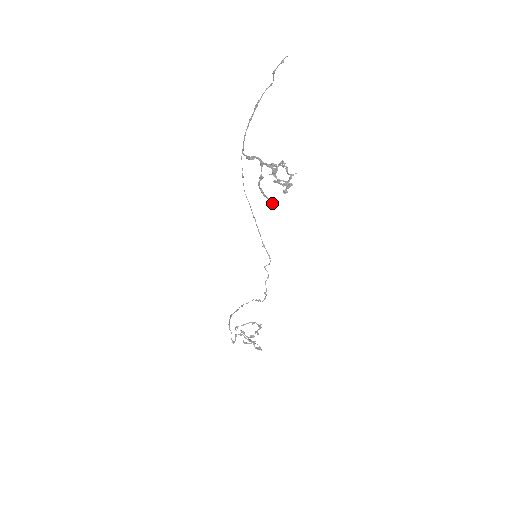
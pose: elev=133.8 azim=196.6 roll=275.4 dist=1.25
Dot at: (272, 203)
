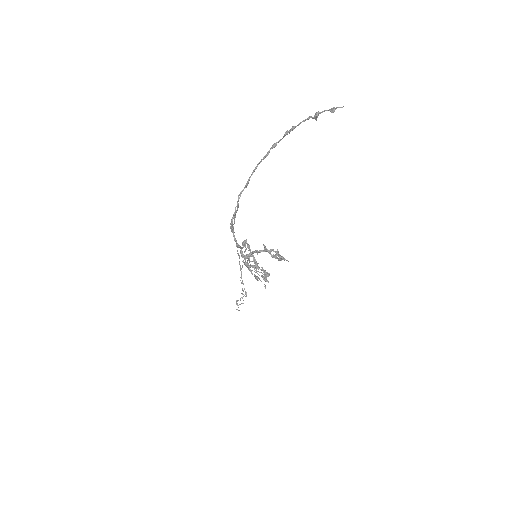
Dot at: (256, 264)
